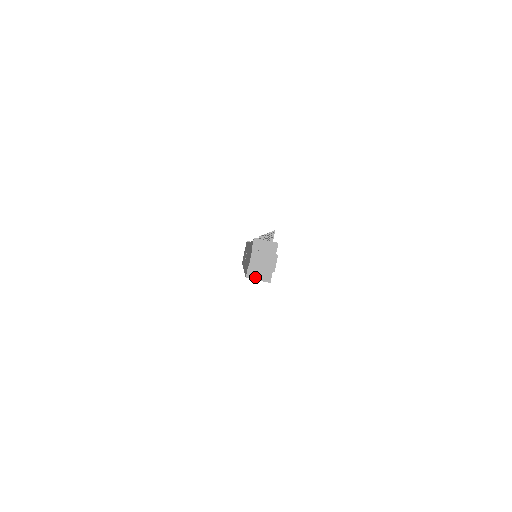
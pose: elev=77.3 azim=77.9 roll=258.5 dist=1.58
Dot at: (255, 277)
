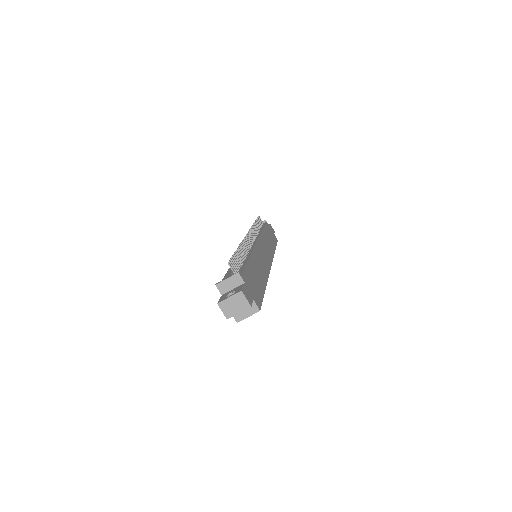
Dot at: (244, 316)
